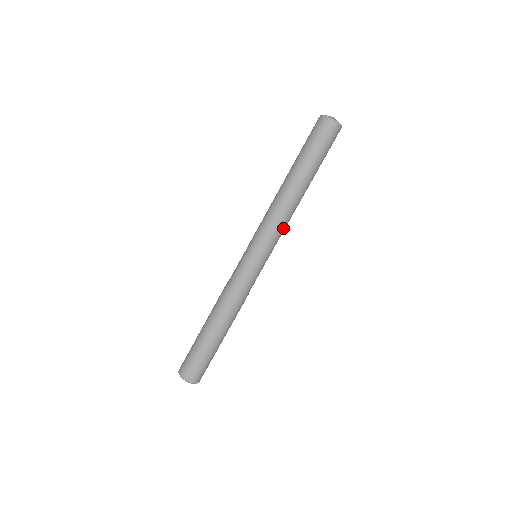
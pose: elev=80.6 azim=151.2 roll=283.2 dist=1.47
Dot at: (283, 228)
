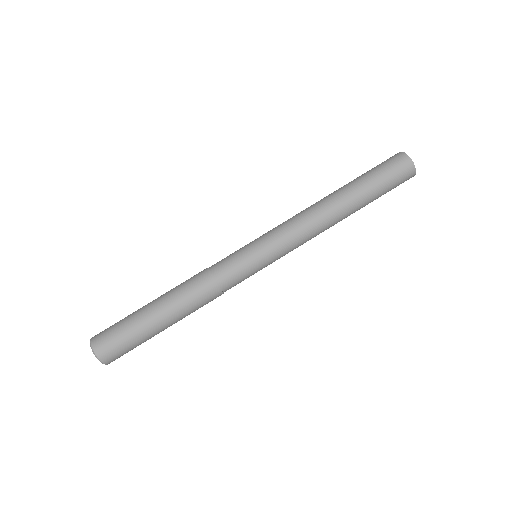
Dot at: (303, 243)
